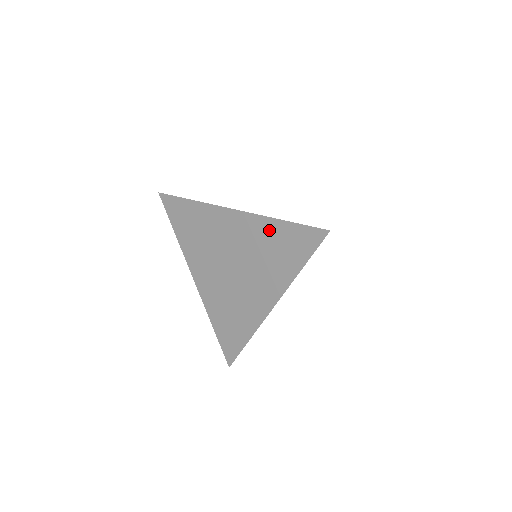
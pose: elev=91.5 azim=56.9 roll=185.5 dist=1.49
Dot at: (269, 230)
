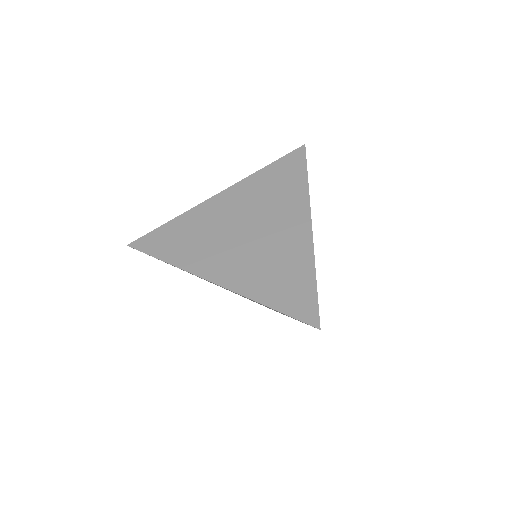
Dot at: (259, 303)
